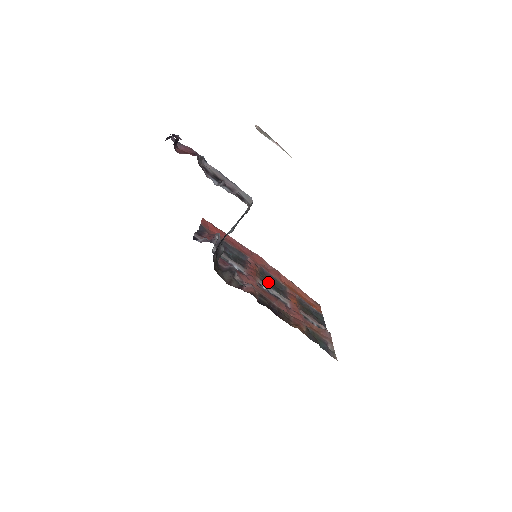
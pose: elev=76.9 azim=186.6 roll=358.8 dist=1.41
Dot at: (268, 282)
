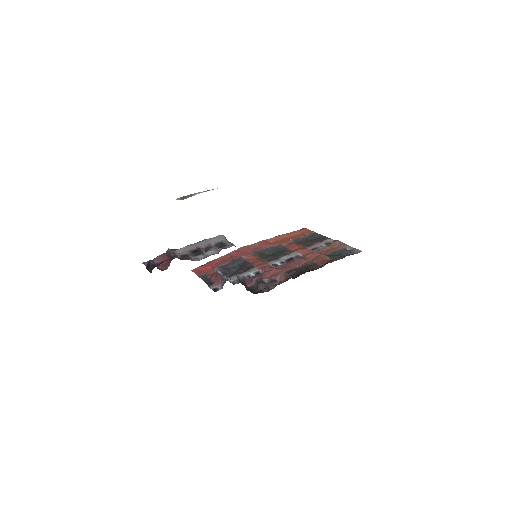
Dot at: (273, 257)
